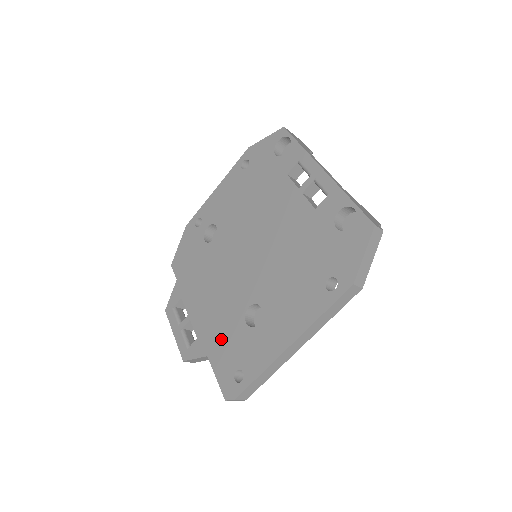
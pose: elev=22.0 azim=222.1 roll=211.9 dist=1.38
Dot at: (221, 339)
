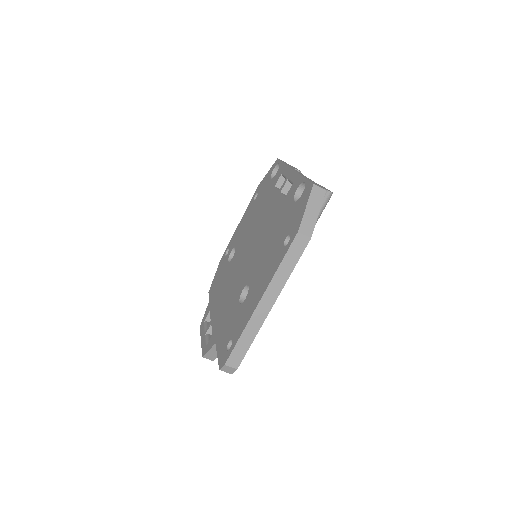
Dot at: (224, 325)
